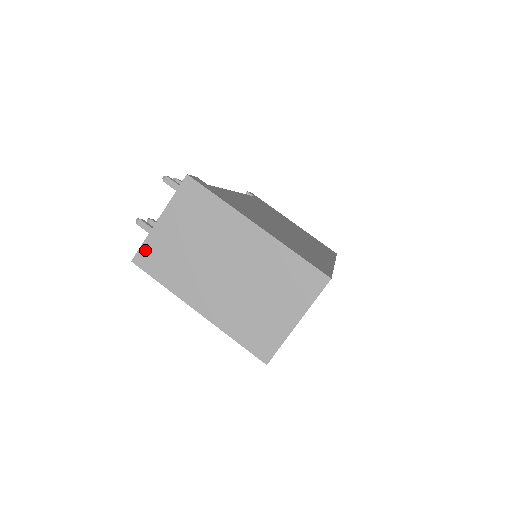
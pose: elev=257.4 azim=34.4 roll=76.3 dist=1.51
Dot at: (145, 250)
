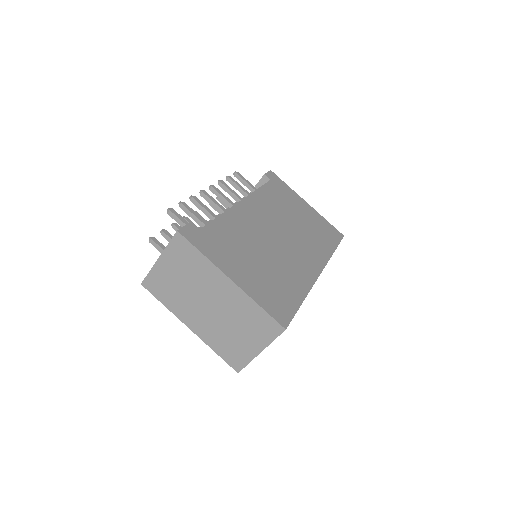
Dot at: (150, 279)
